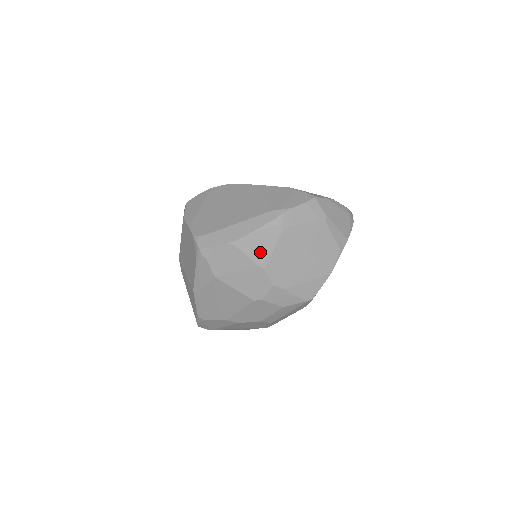
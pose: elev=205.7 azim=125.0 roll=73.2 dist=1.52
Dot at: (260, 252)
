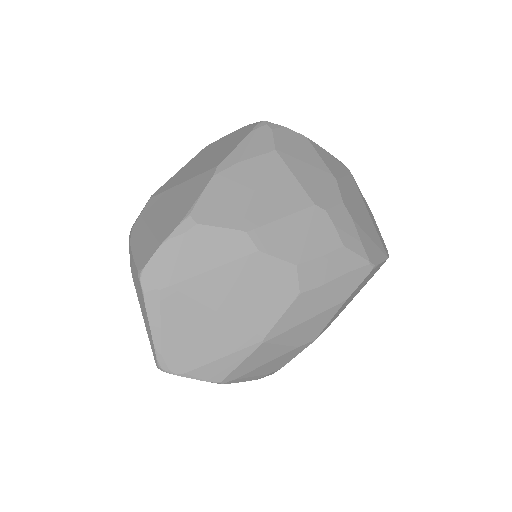
Dot at: (332, 166)
